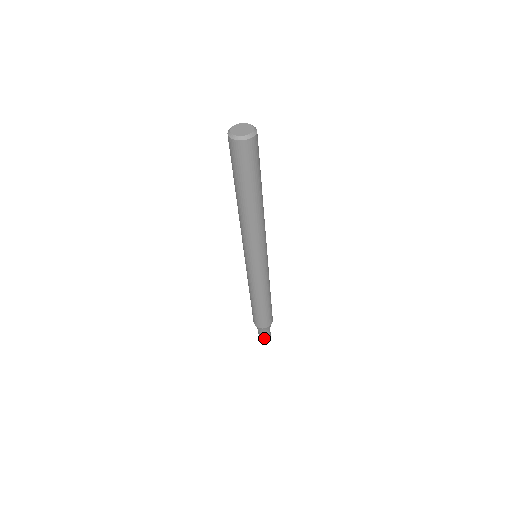
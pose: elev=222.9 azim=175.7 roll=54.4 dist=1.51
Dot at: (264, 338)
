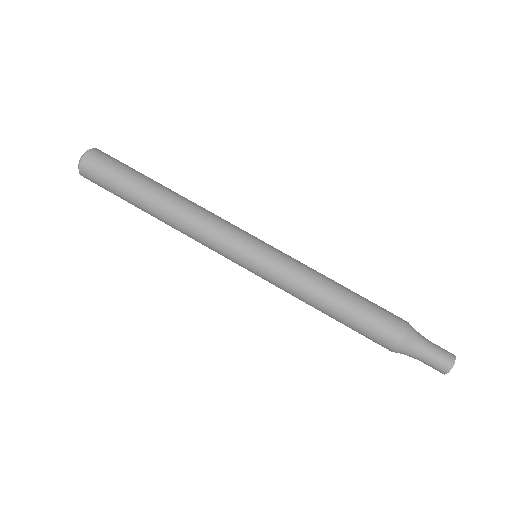
Dot at: (442, 354)
